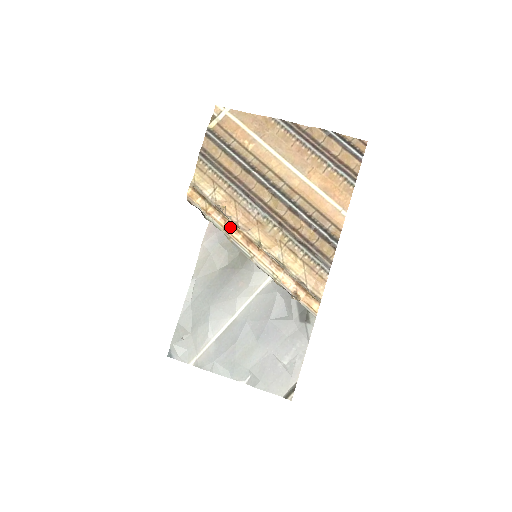
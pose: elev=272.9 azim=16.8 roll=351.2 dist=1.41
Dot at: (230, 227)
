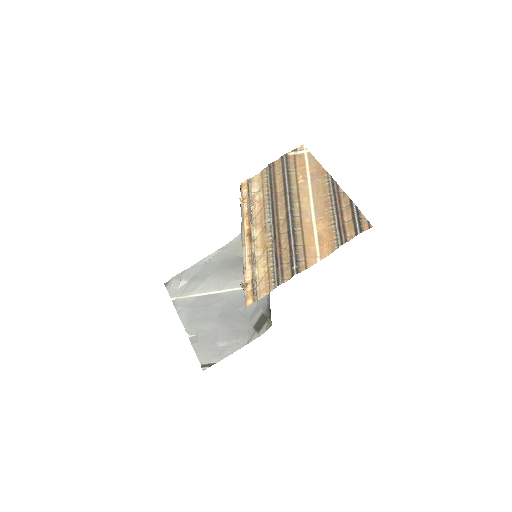
Dot at: (247, 218)
